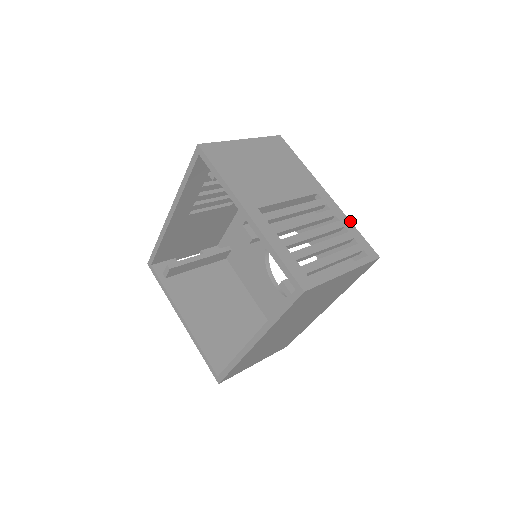
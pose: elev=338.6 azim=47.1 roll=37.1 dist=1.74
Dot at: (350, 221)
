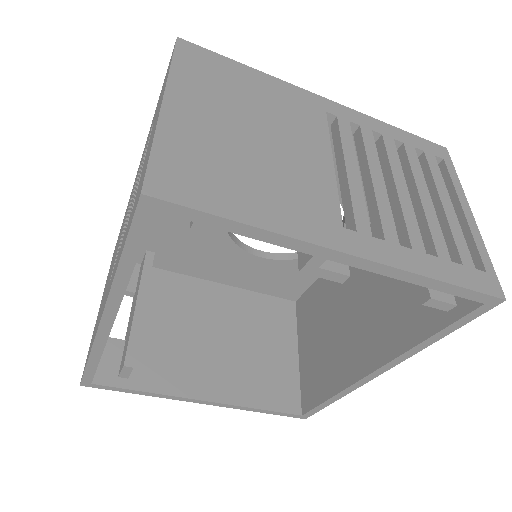
Dot at: (384, 123)
